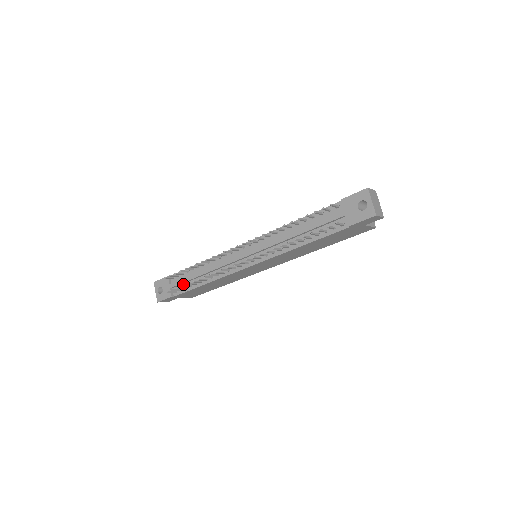
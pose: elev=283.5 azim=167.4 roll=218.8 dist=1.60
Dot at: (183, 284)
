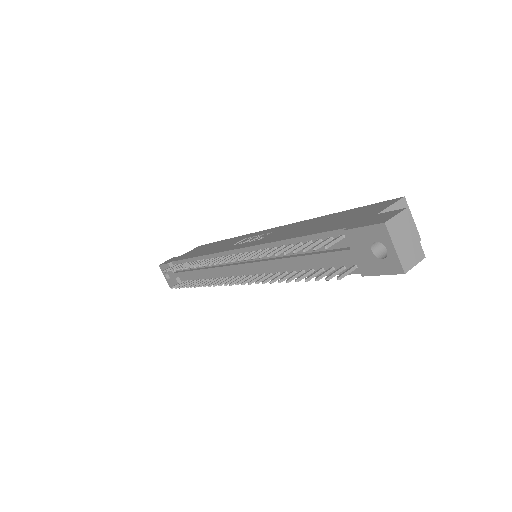
Dot at: (186, 276)
